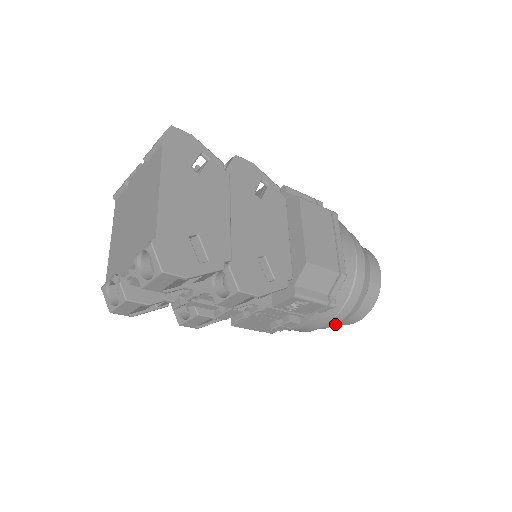
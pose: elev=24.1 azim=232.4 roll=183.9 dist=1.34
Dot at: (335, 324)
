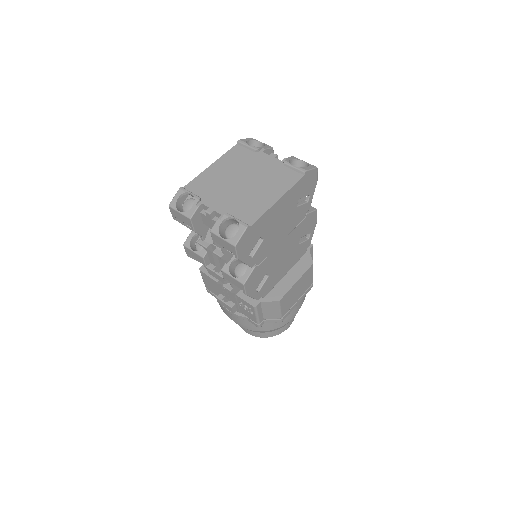
Dot at: (241, 326)
